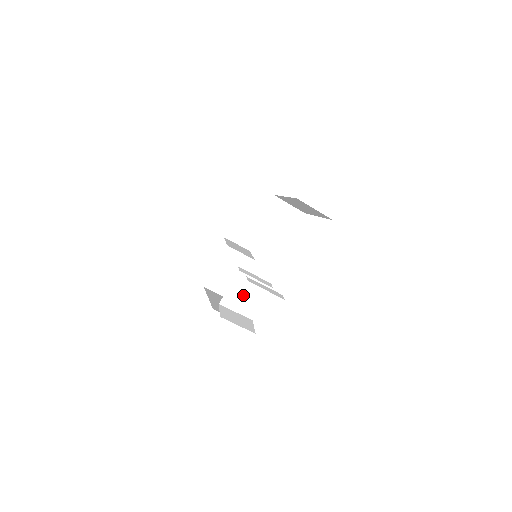
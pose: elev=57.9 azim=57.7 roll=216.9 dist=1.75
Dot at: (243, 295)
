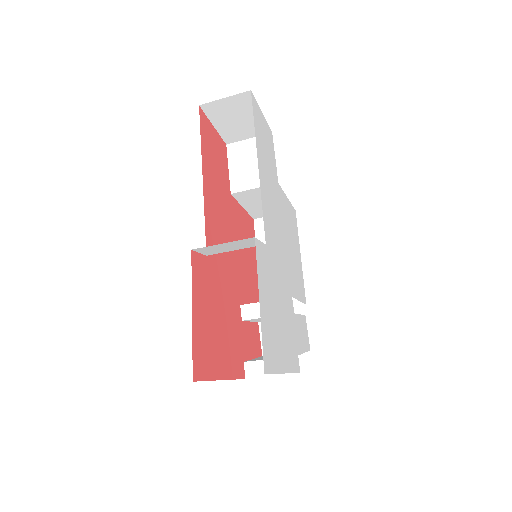
Dot at: occluded
